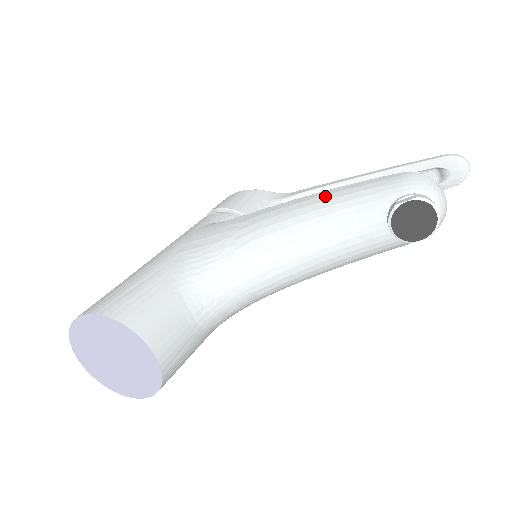
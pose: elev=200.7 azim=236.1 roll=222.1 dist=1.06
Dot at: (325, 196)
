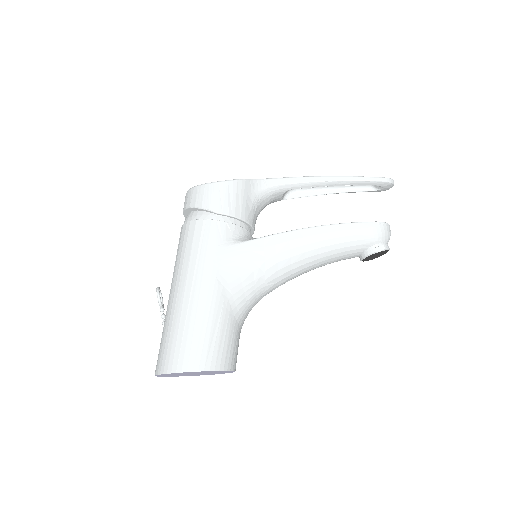
Dot at: (327, 234)
